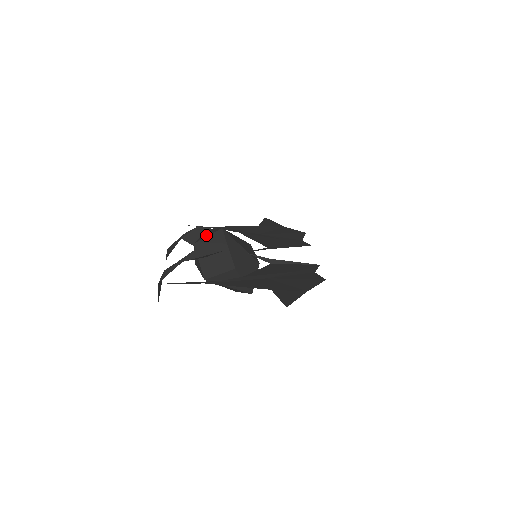
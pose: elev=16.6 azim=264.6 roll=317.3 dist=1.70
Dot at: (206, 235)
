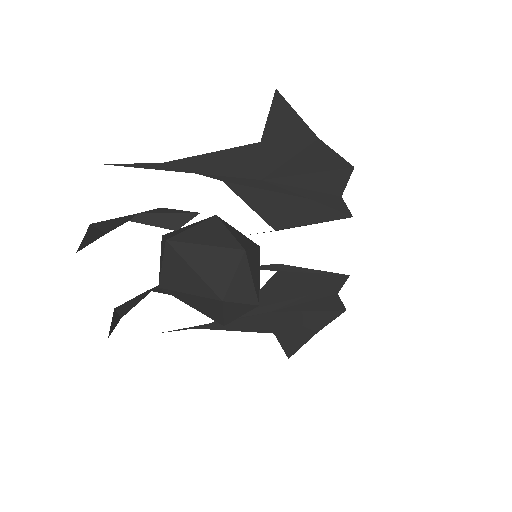
Dot at: occluded
